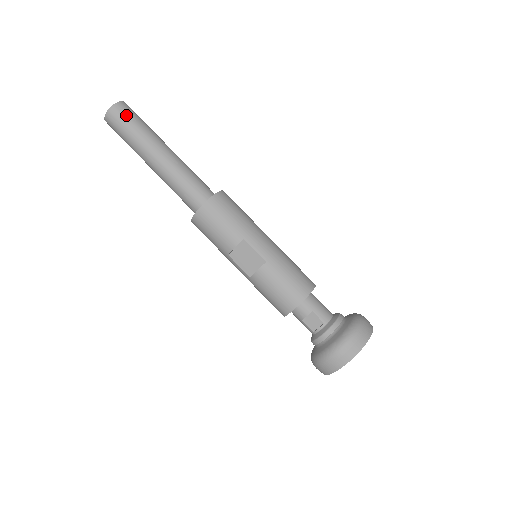
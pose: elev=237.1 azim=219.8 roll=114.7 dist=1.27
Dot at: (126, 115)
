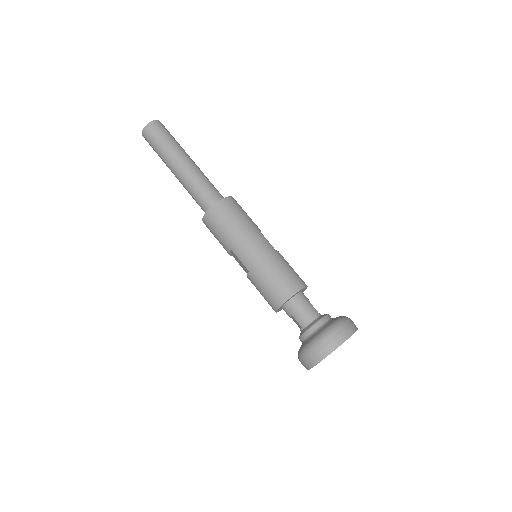
Dot at: (151, 138)
